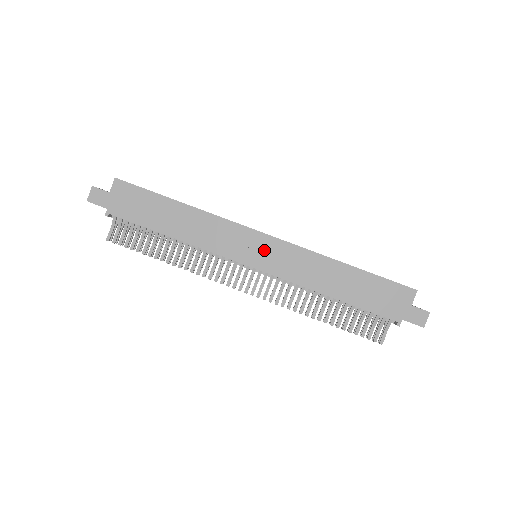
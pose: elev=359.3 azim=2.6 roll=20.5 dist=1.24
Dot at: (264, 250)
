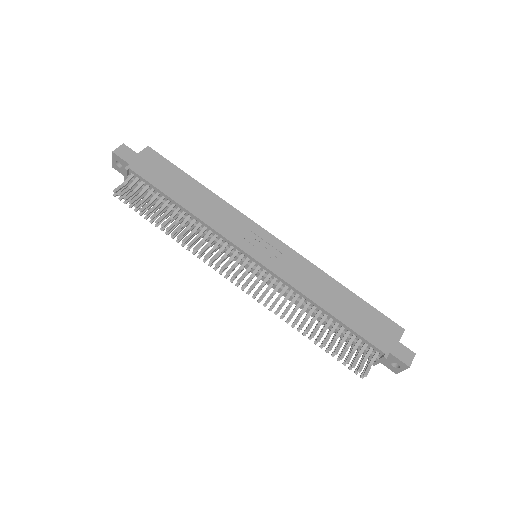
Dot at: (268, 248)
